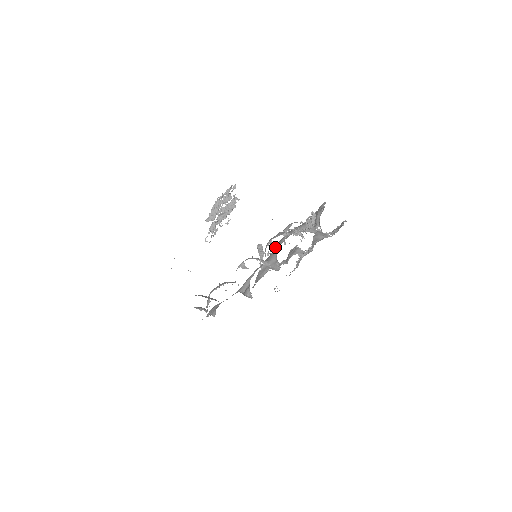
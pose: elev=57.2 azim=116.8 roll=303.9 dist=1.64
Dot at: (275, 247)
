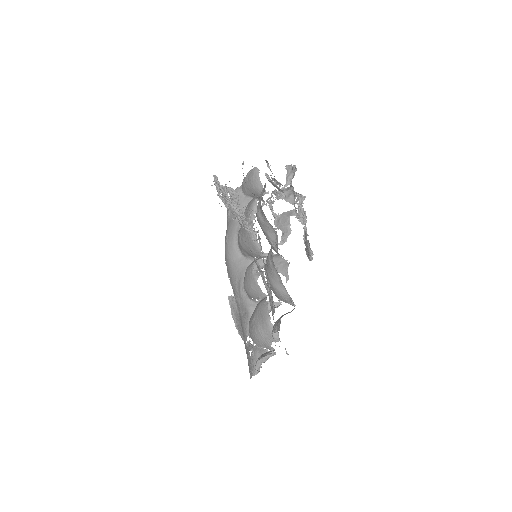
Dot at: (231, 259)
